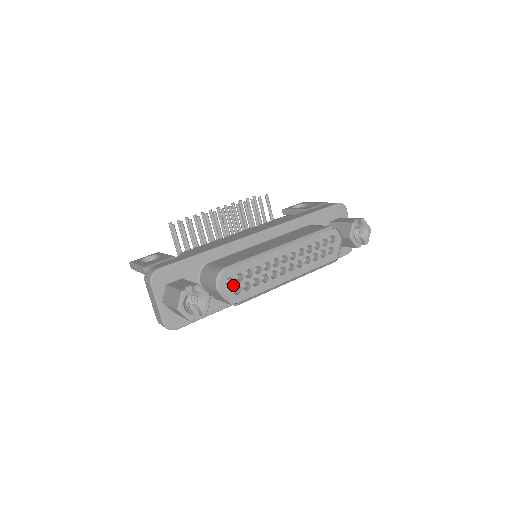
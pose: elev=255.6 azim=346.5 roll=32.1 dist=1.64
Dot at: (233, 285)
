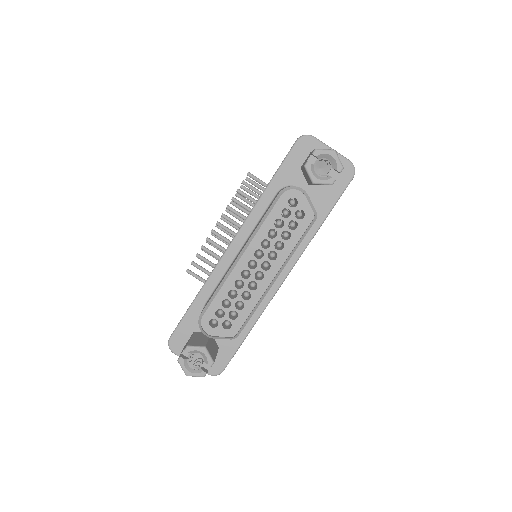
Dot at: (219, 323)
